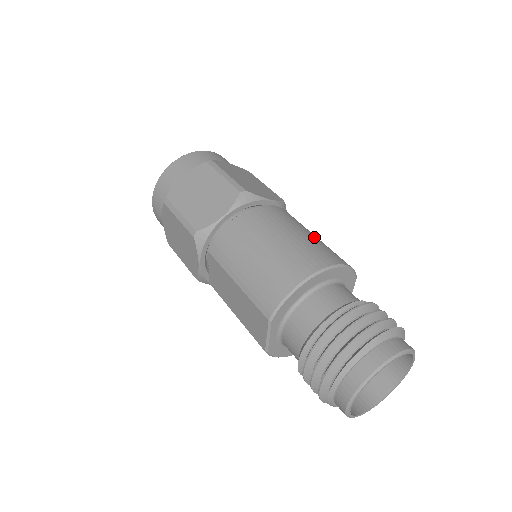
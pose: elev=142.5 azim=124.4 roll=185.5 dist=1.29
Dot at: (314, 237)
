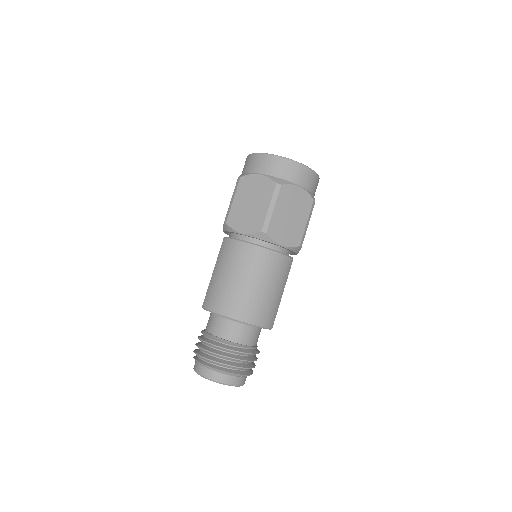
Dot at: (269, 294)
